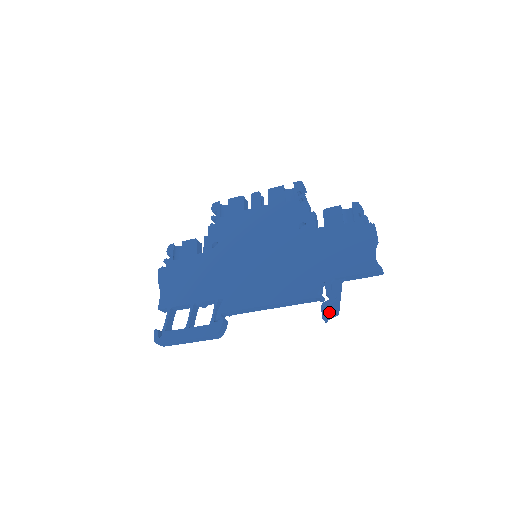
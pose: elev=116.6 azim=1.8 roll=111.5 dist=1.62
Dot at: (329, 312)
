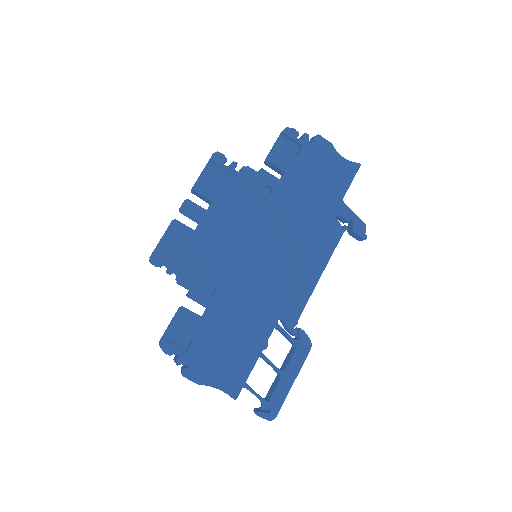
Dot at: (360, 231)
